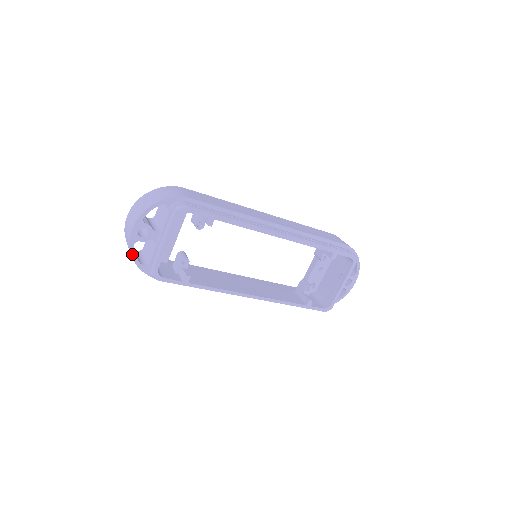
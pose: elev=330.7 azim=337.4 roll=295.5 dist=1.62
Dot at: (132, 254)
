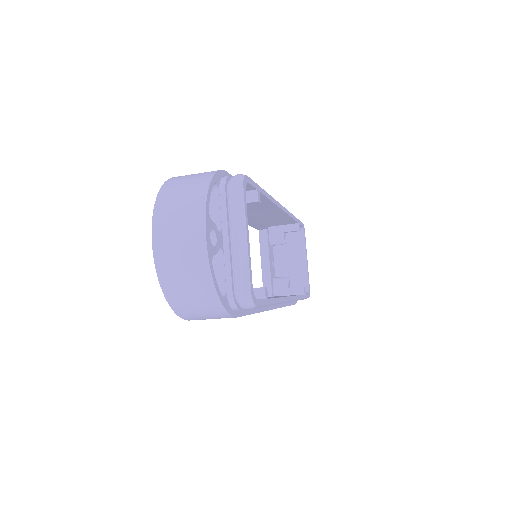
Dot at: (214, 282)
